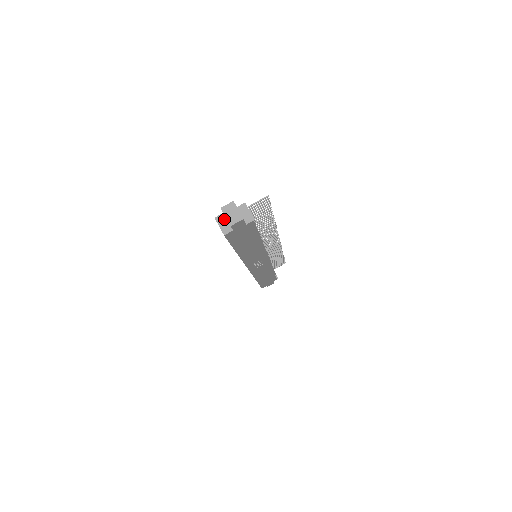
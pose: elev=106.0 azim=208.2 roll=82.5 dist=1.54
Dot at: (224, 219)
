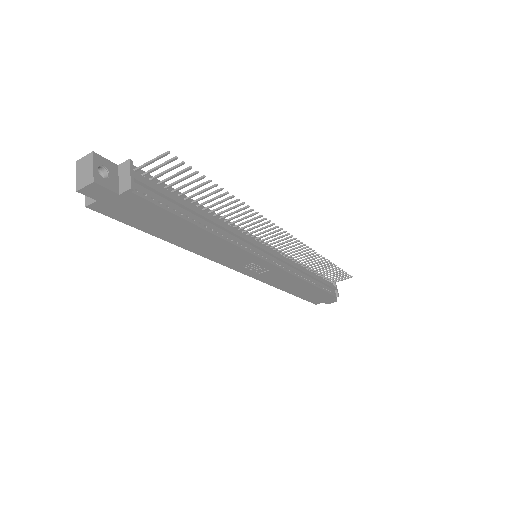
Dot at: occluded
